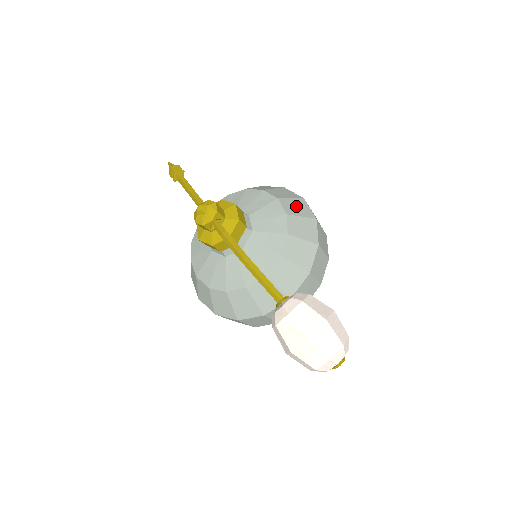
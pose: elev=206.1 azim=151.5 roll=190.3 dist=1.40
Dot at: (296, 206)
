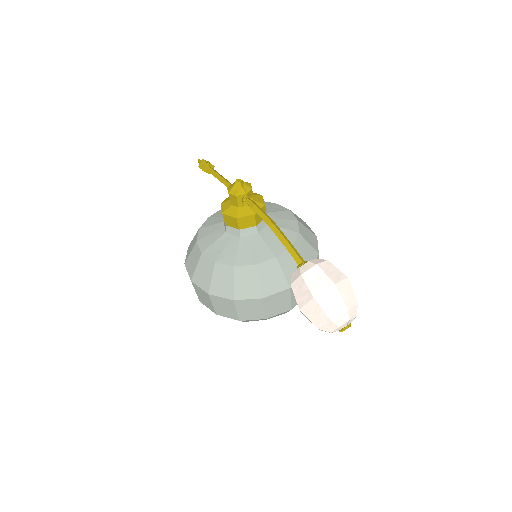
Dot at: (302, 222)
